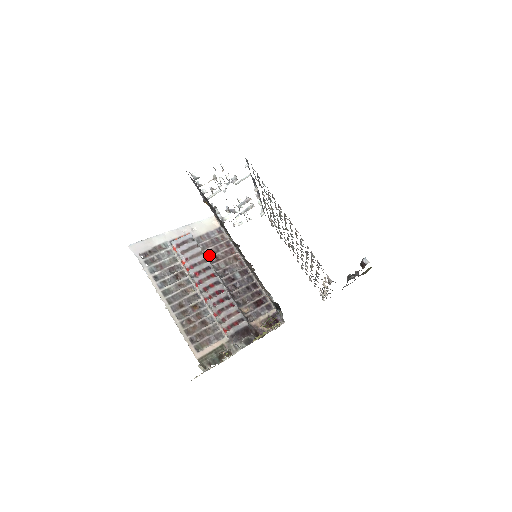
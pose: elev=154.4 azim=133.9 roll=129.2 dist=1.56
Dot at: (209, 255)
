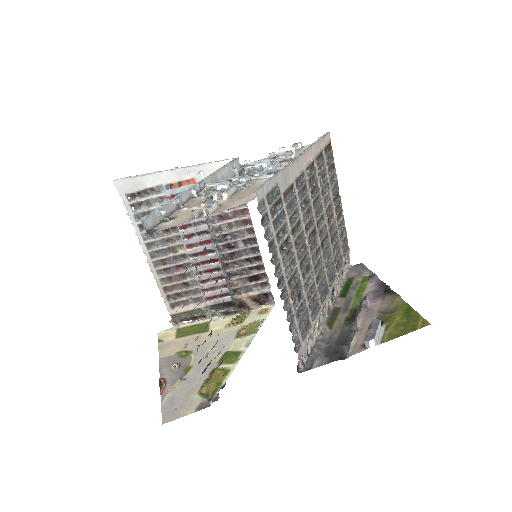
Dot at: occluded
